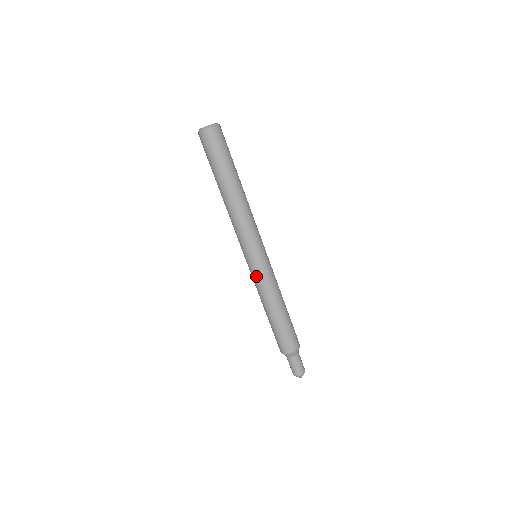
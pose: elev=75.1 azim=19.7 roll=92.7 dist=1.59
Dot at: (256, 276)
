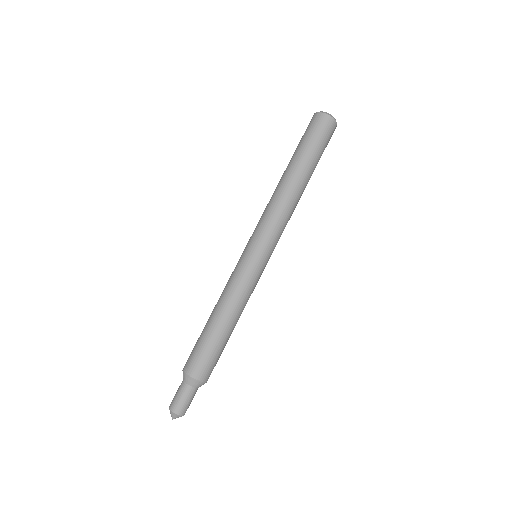
Dot at: (235, 268)
